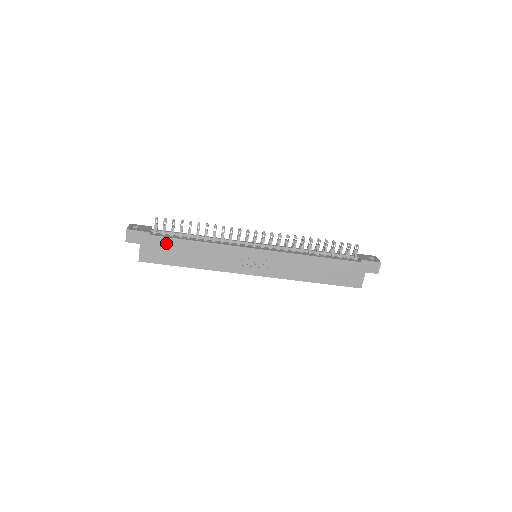
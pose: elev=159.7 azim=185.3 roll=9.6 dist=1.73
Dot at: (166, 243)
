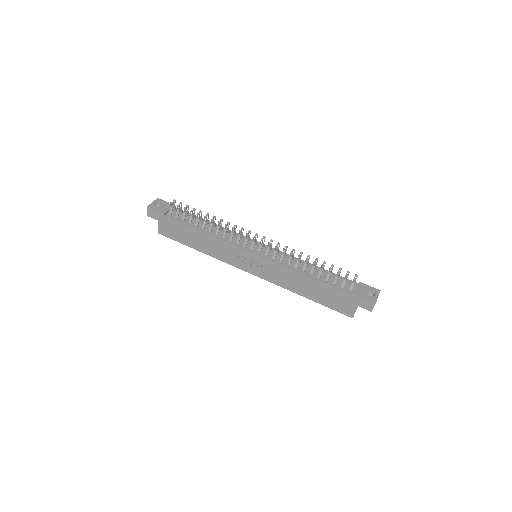
Dot at: (177, 226)
